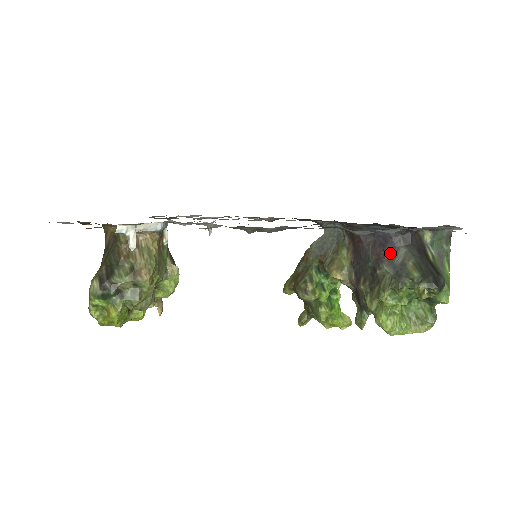
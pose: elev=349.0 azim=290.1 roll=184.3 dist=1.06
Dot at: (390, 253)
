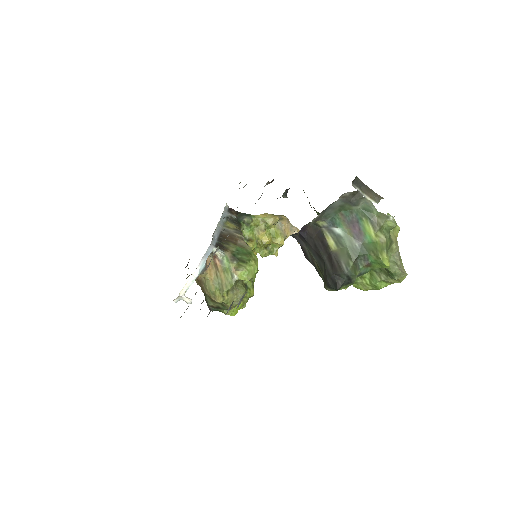
Dot at: (303, 251)
